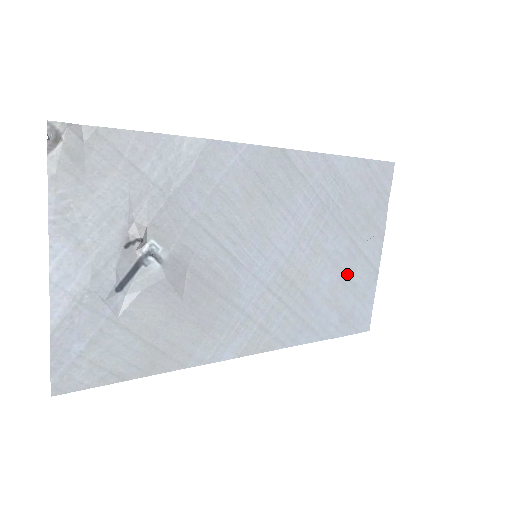
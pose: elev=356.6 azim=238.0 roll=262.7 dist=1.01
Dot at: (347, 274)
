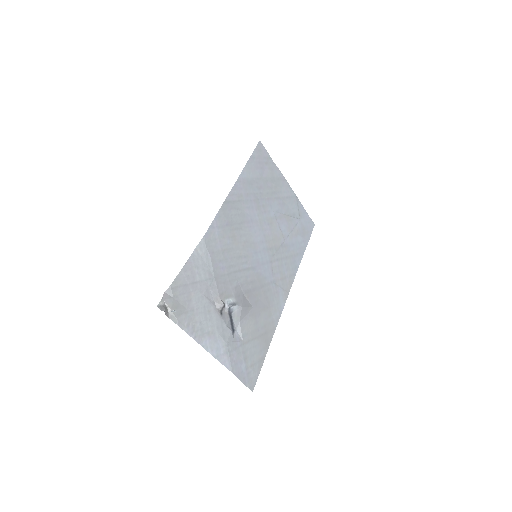
Dot at: (287, 214)
